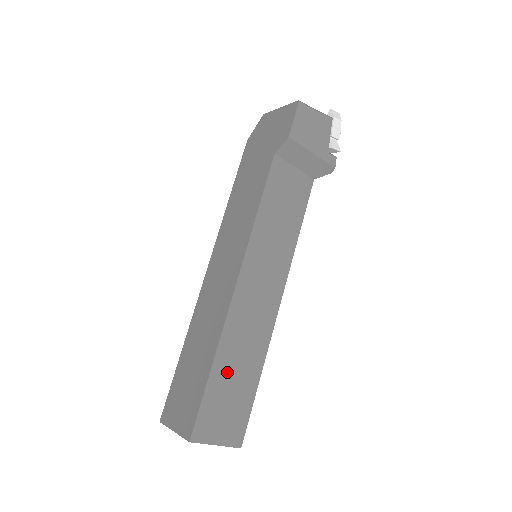
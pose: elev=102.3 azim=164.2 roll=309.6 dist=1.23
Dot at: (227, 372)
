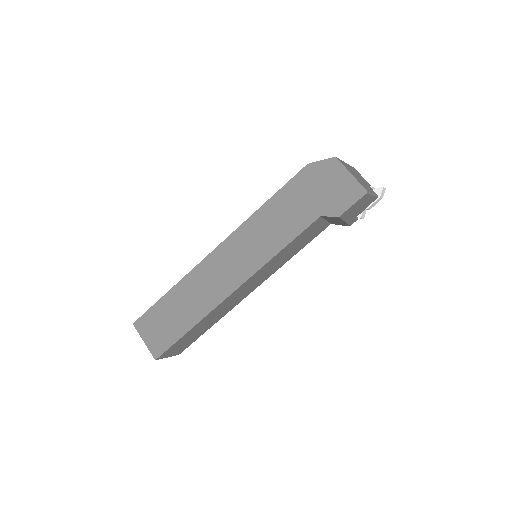
Dot at: (197, 329)
